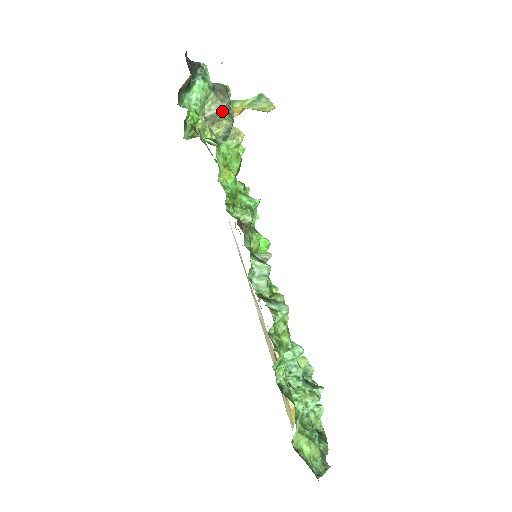
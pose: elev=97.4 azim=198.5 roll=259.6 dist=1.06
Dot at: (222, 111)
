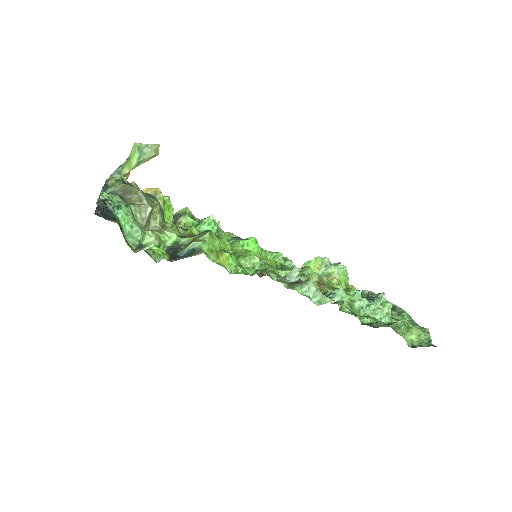
Dot at: (151, 209)
